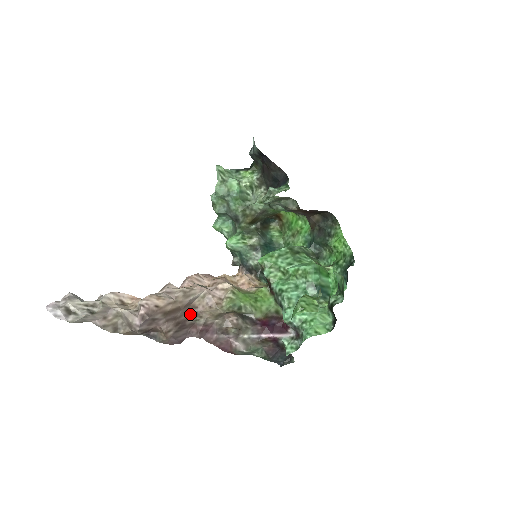
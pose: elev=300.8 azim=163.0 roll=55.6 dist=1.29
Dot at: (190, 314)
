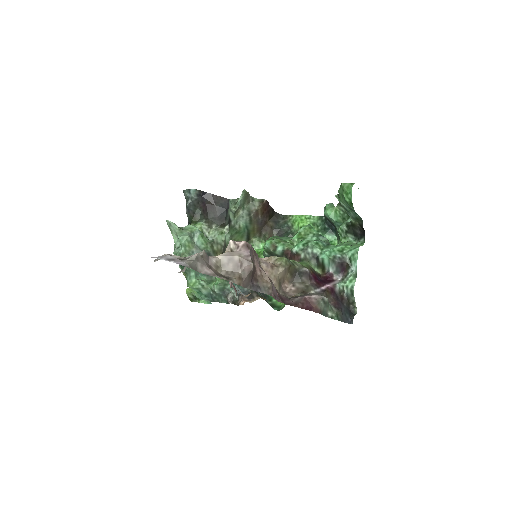
Dot at: occluded
